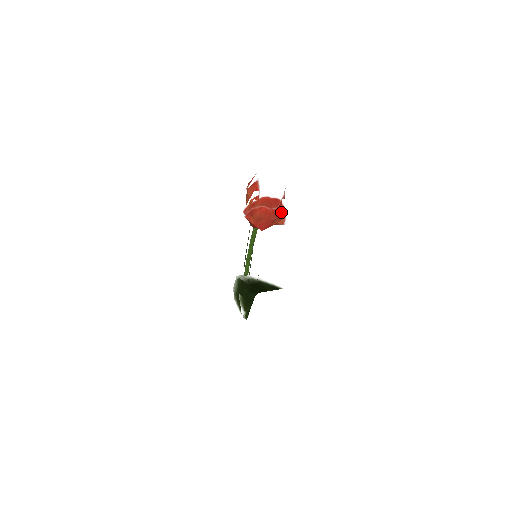
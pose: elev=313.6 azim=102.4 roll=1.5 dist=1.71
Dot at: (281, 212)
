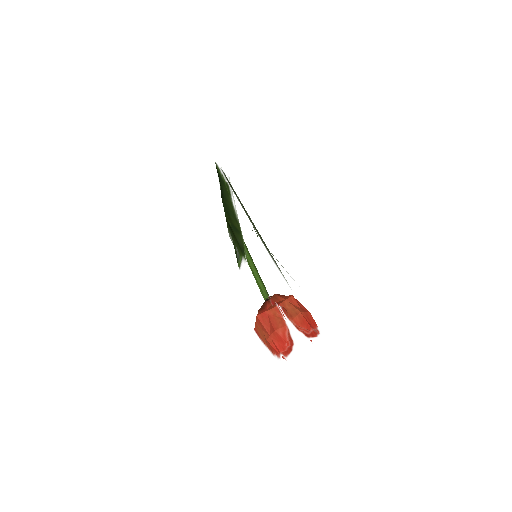
Dot at: occluded
